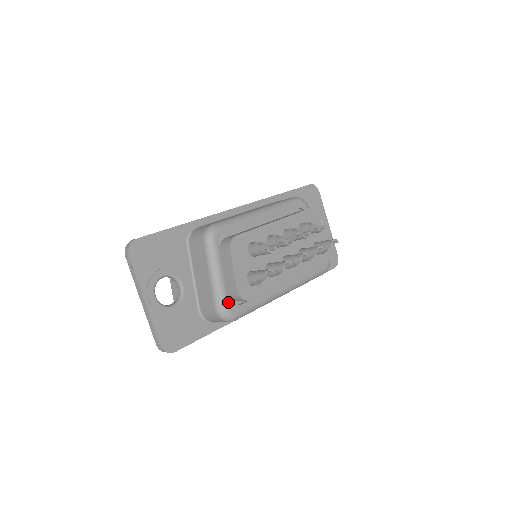
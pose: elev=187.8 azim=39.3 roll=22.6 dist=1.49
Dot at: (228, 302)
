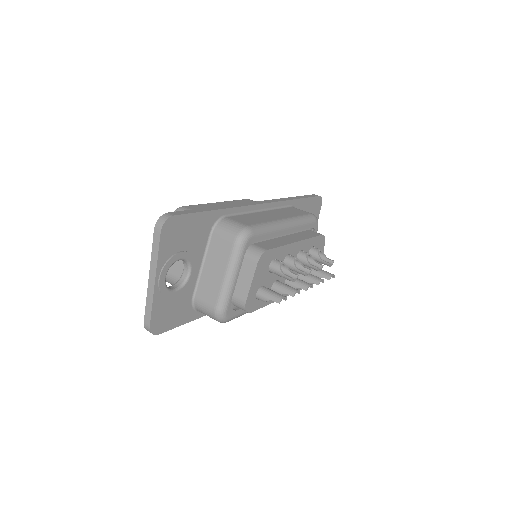
Dot at: (230, 306)
